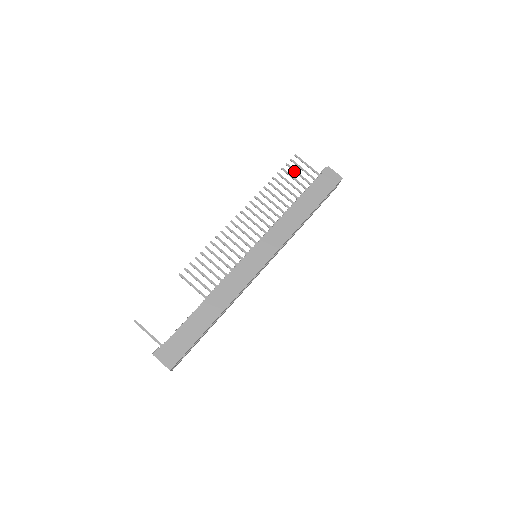
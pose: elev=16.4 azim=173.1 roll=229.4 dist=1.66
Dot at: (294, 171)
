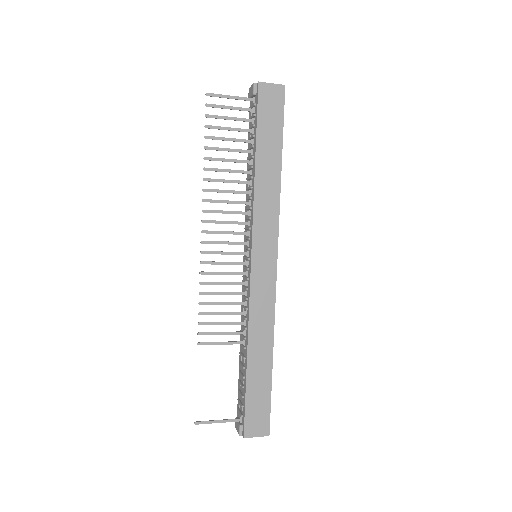
Dot at: occluded
